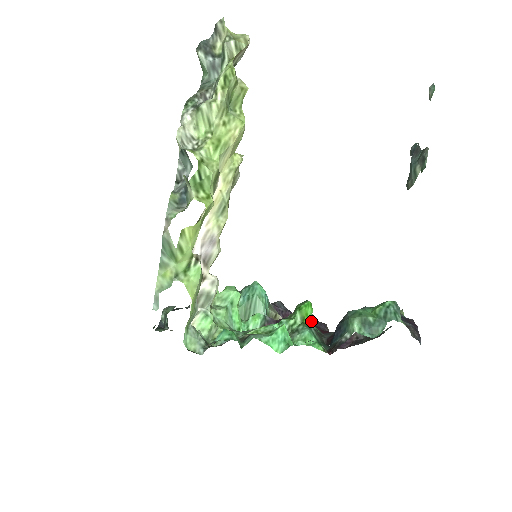
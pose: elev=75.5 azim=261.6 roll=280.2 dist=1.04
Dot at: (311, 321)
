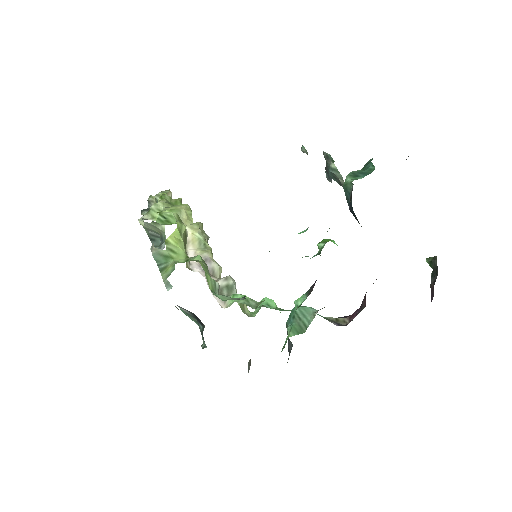
Dot at: occluded
